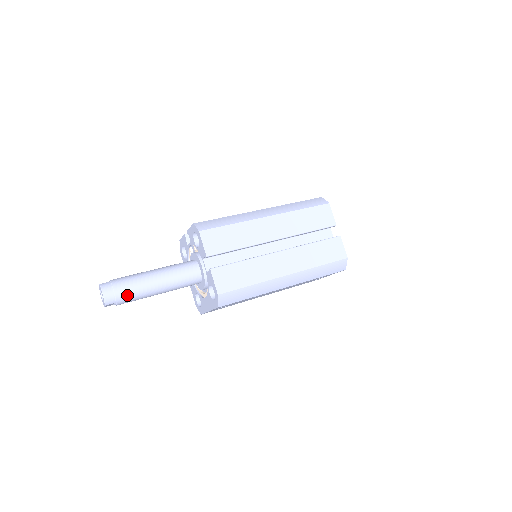
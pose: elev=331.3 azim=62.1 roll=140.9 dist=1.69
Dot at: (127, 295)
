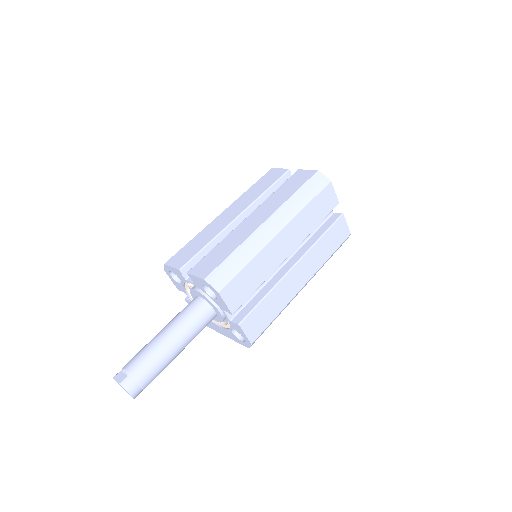
Dot at: (153, 379)
